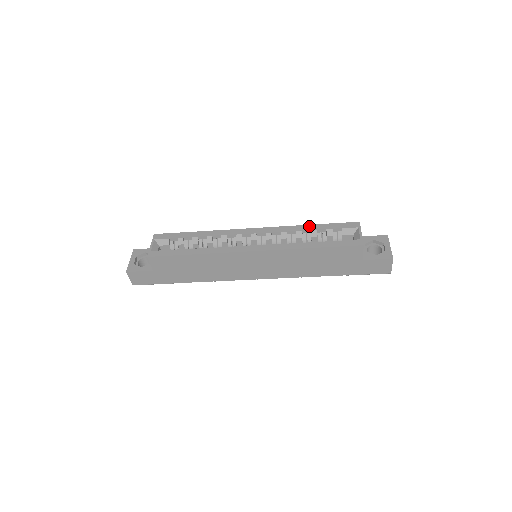
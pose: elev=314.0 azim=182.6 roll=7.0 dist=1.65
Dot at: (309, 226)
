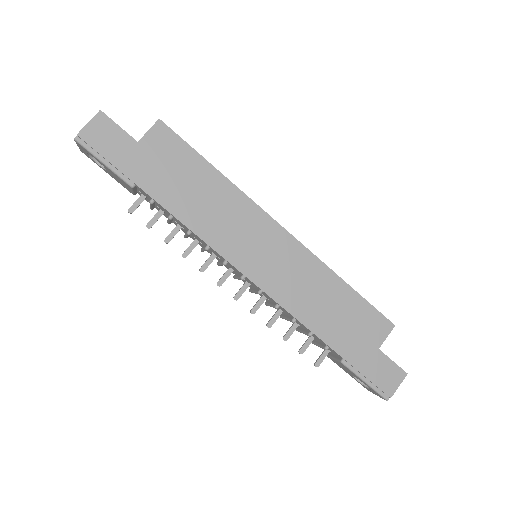
Dot at: occluded
